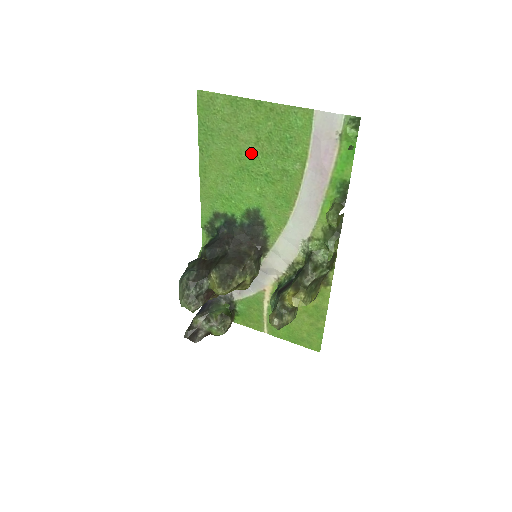
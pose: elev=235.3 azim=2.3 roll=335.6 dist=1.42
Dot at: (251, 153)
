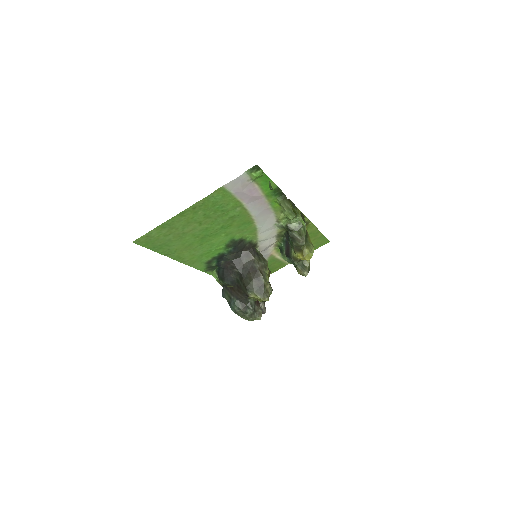
Dot at: (201, 230)
